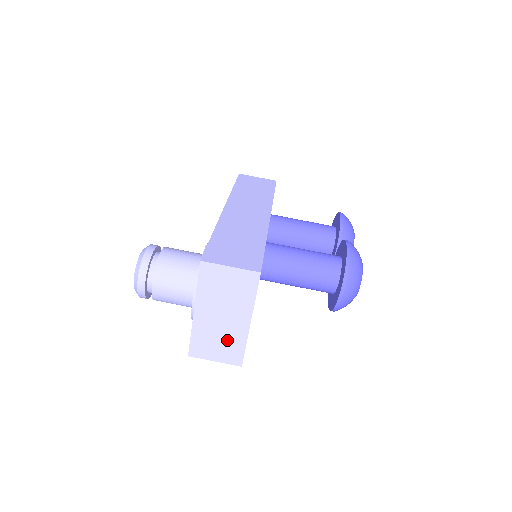
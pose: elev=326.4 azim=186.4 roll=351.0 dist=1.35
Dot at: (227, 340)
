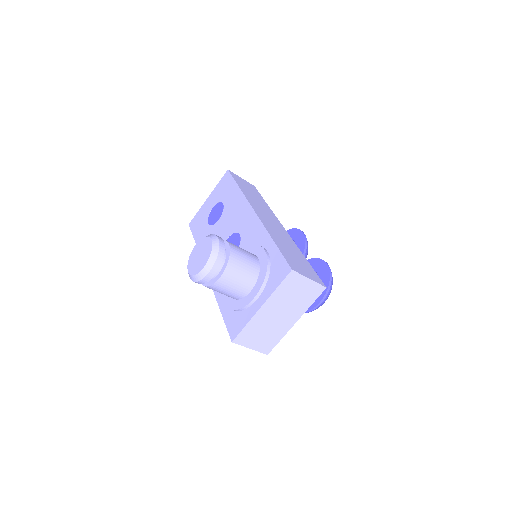
Dot at: (270, 333)
